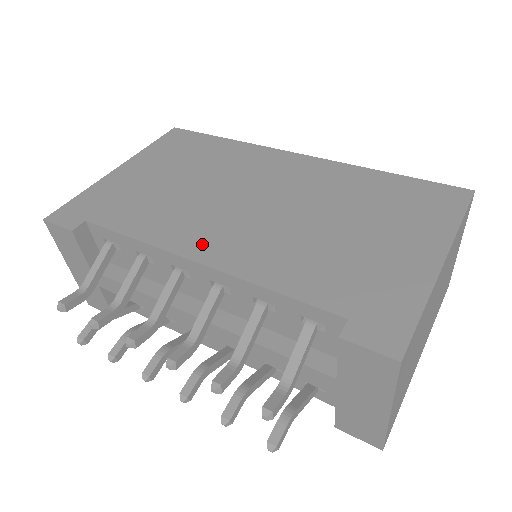
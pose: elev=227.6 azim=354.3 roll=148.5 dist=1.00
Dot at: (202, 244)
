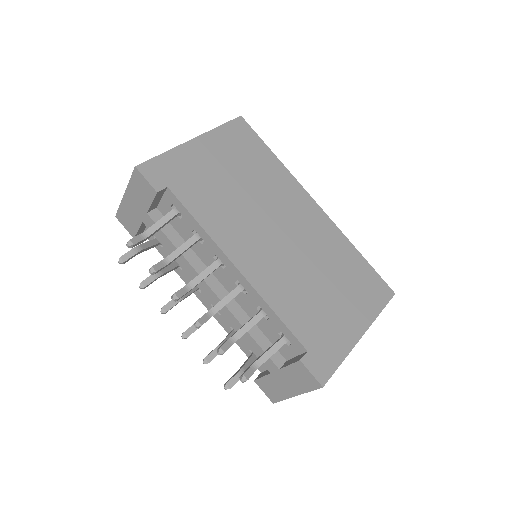
Dot at: (243, 255)
